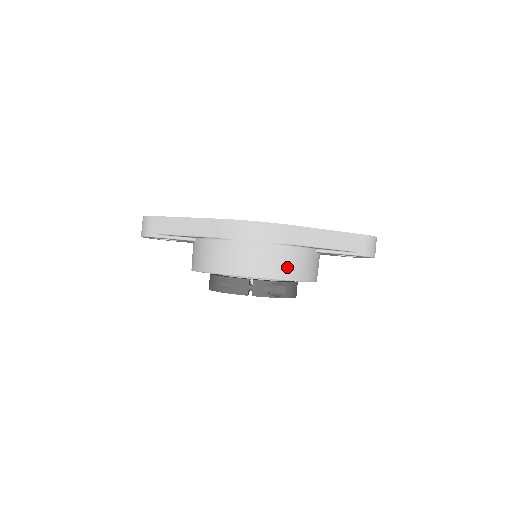
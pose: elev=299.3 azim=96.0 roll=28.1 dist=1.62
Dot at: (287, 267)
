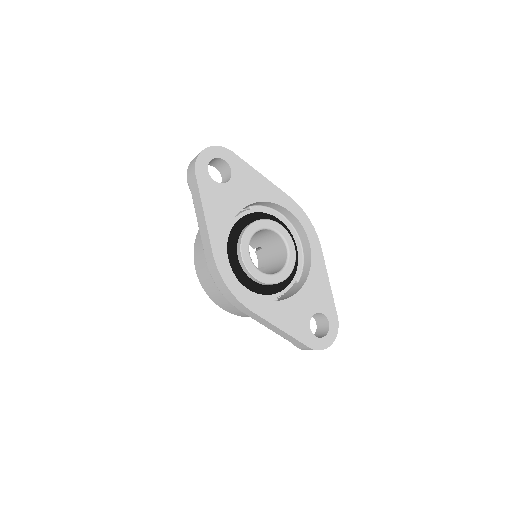
Dot at: (233, 311)
